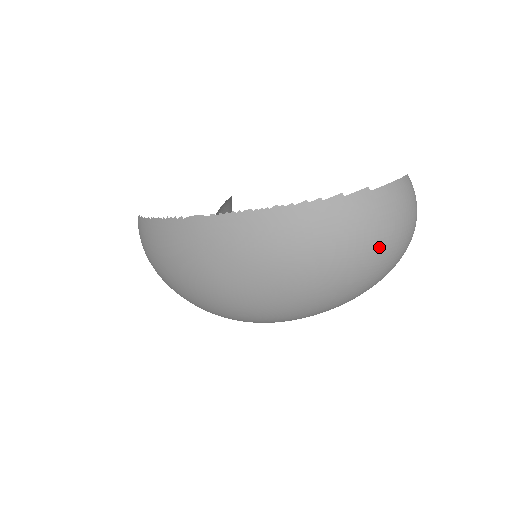
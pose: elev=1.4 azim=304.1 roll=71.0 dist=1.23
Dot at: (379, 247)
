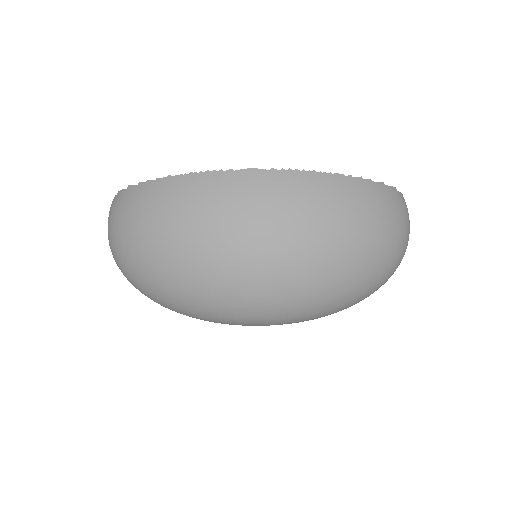
Dot at: (401, 240)
